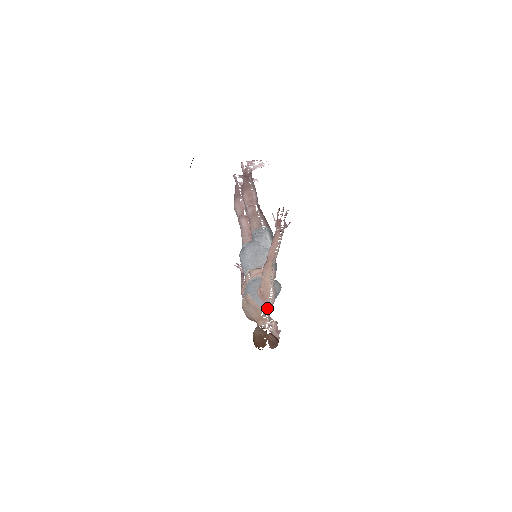
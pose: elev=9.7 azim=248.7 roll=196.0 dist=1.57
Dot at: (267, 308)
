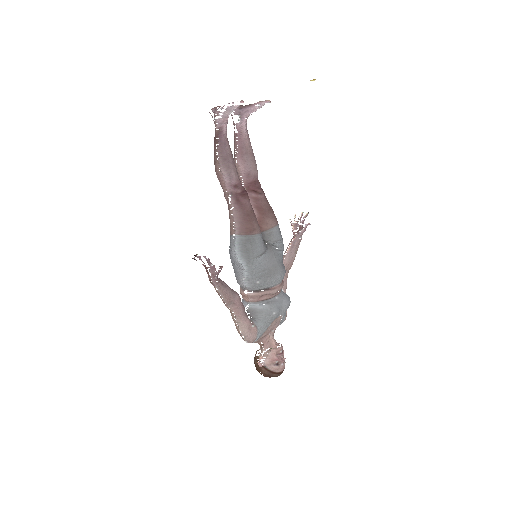
Dot at: occluded
